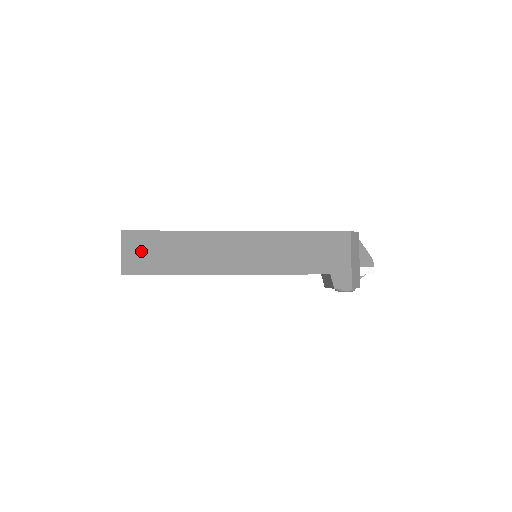
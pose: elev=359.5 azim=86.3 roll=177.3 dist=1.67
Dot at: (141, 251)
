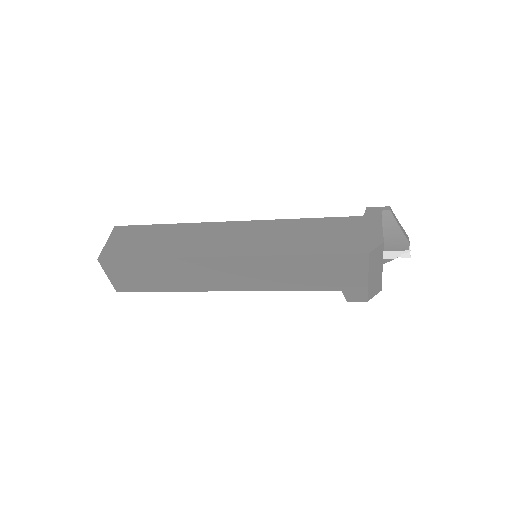
Dot at: (126, 275)
